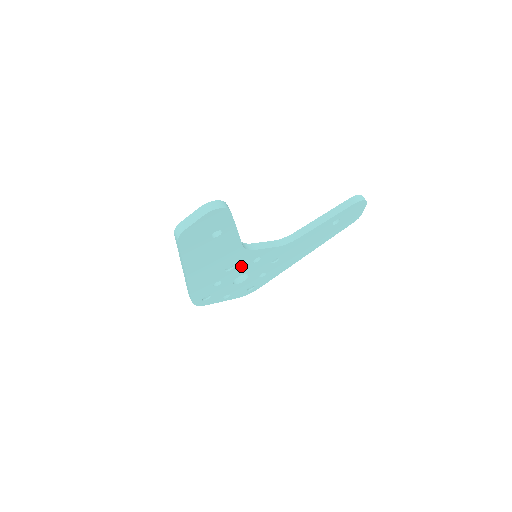
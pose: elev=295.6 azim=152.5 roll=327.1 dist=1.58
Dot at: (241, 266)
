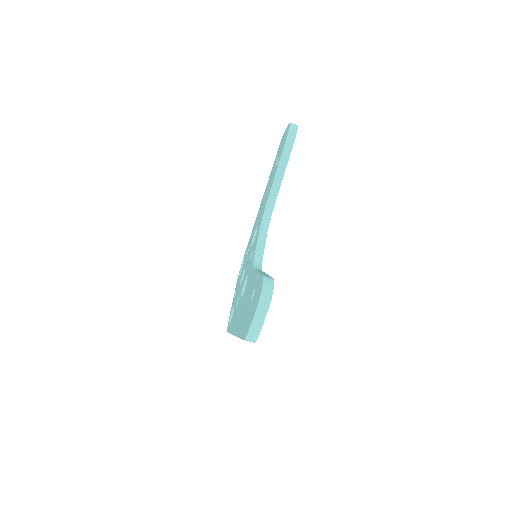
Dot at: occluded
